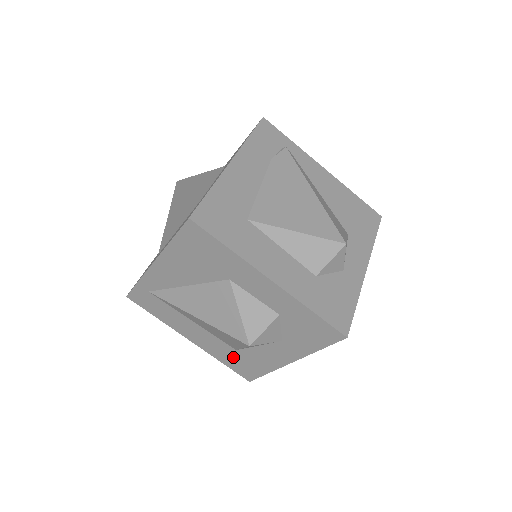
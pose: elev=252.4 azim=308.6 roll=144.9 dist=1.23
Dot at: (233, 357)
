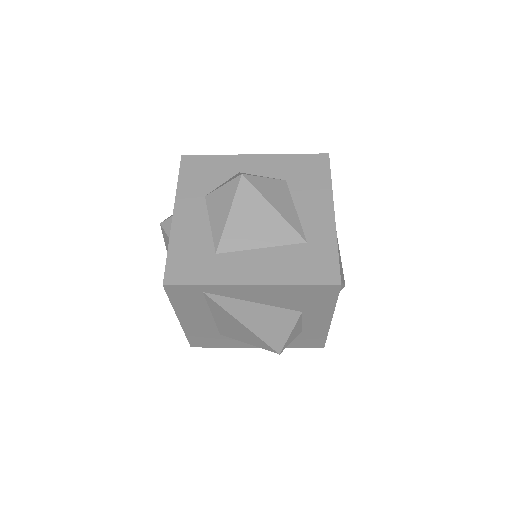
Dot at: (207, 336)
